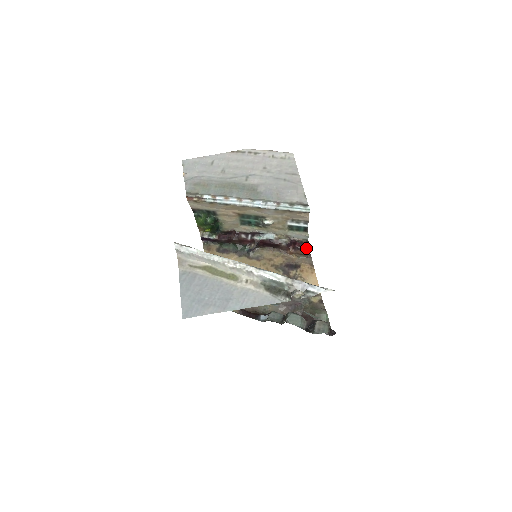
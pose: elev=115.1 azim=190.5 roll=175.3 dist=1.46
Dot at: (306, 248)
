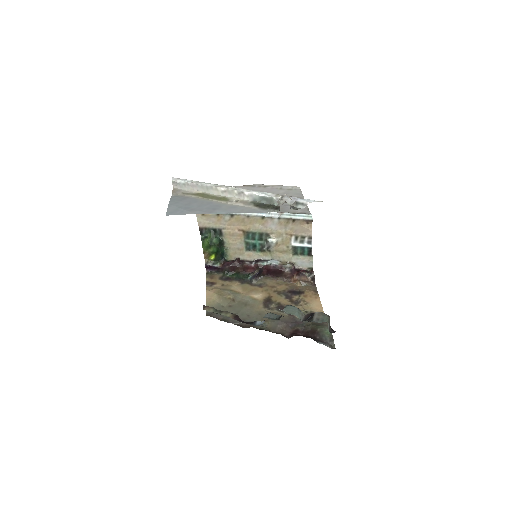
Dot at: (310, 275)
